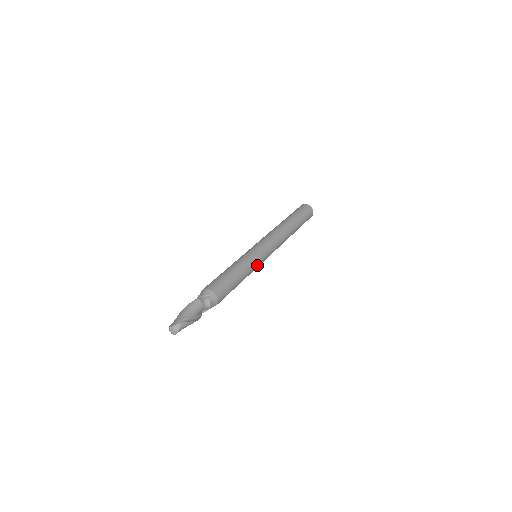
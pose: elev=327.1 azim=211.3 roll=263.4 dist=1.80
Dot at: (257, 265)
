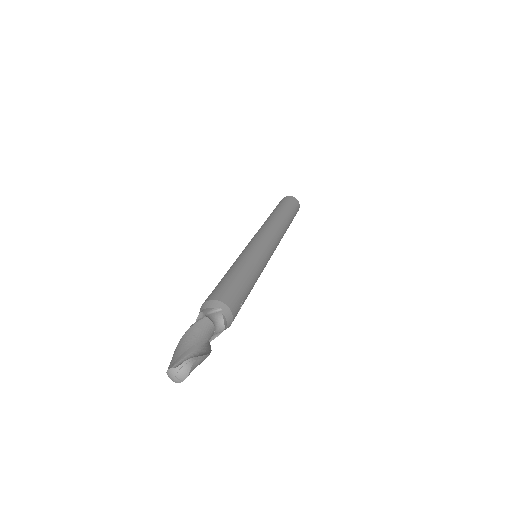
Dot at: (264, 267)
